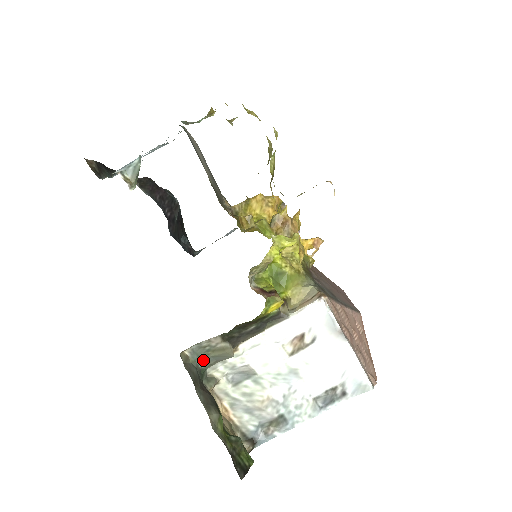
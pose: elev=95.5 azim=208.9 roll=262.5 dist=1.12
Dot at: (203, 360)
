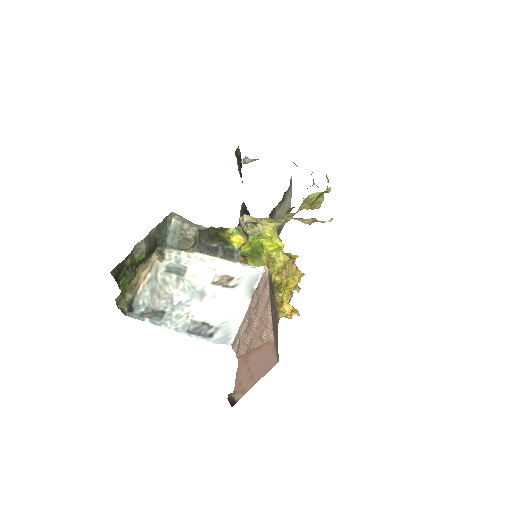
Dot at: (173, 237)
